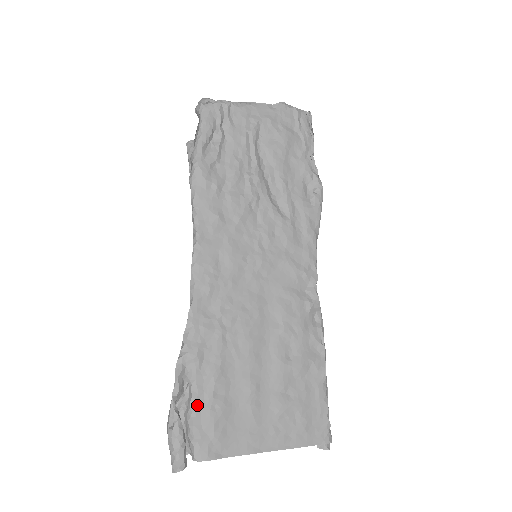
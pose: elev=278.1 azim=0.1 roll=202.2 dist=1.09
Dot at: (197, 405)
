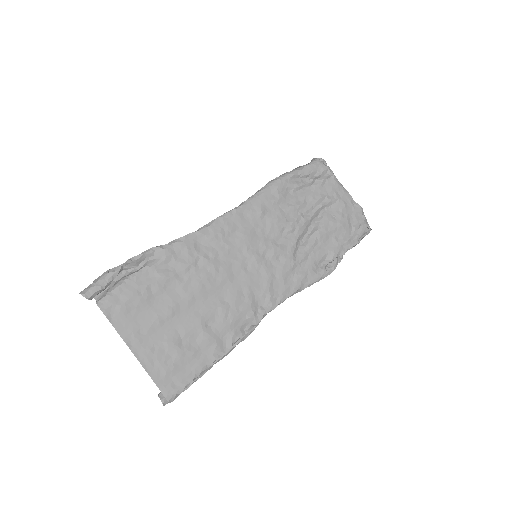
Dot at: (135, 279)
